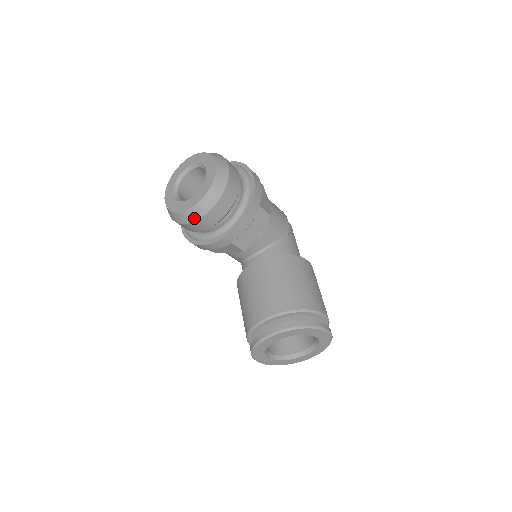
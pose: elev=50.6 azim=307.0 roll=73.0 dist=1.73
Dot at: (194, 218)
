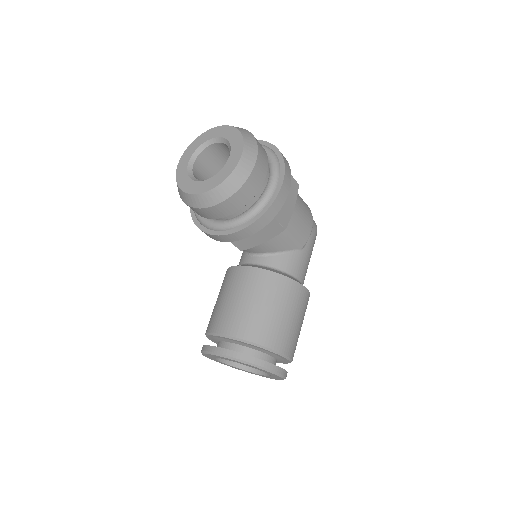
Dot at: (193, 205)
